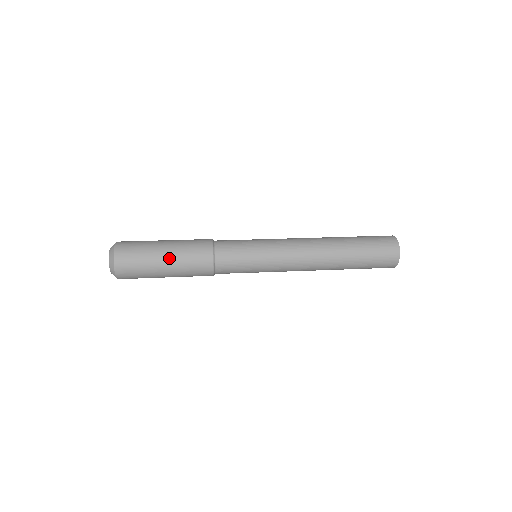
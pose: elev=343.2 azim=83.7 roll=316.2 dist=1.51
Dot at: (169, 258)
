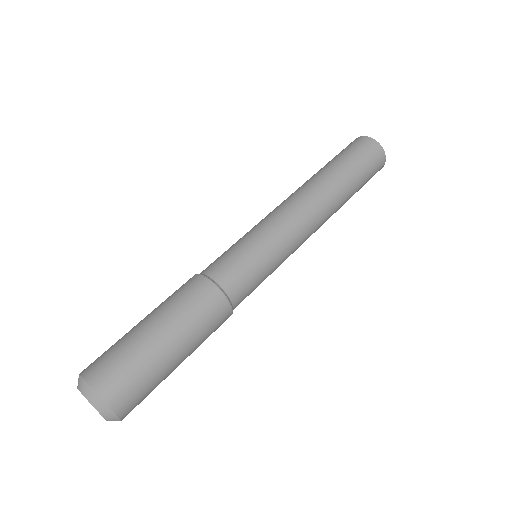
Dot at: occluded
